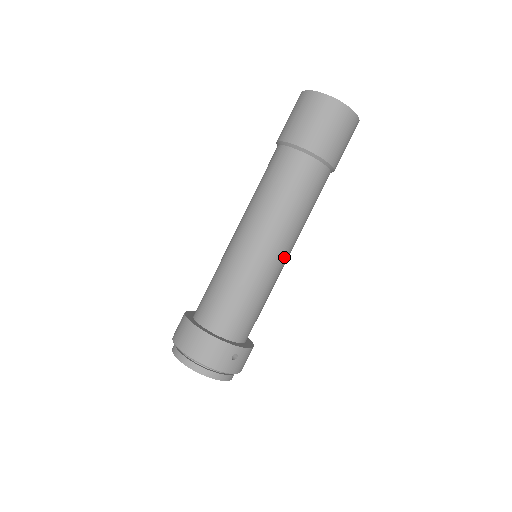
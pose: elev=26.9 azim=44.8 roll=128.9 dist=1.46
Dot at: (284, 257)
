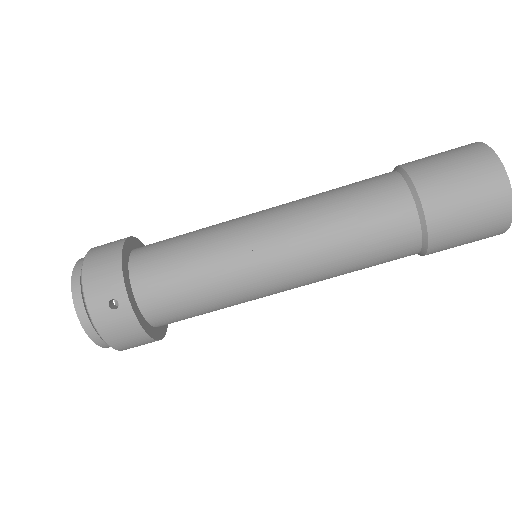
Dot at: (276, 270)
